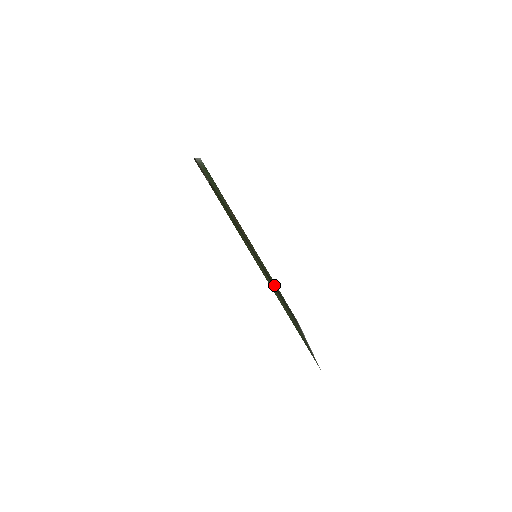
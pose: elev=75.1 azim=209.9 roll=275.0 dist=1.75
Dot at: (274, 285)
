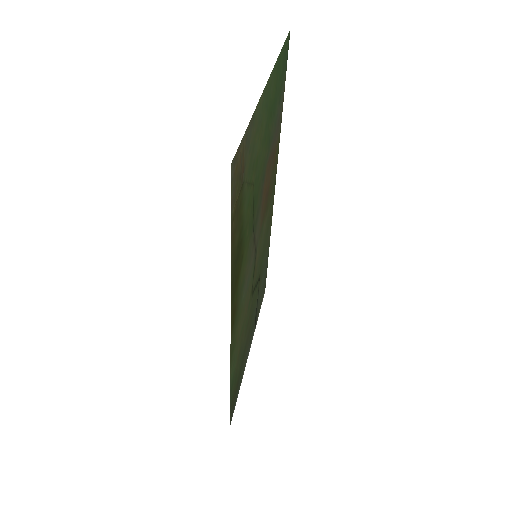
Dot at: occluded
